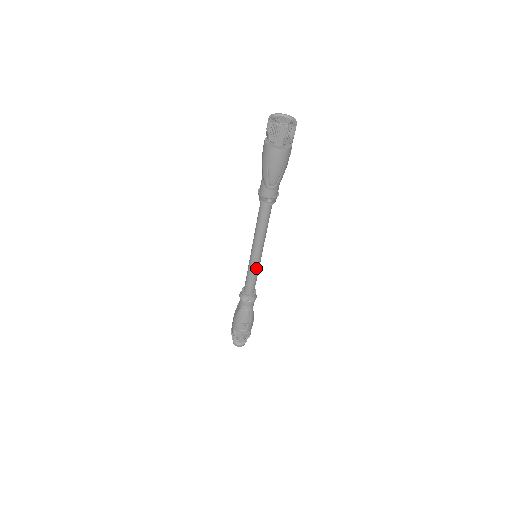
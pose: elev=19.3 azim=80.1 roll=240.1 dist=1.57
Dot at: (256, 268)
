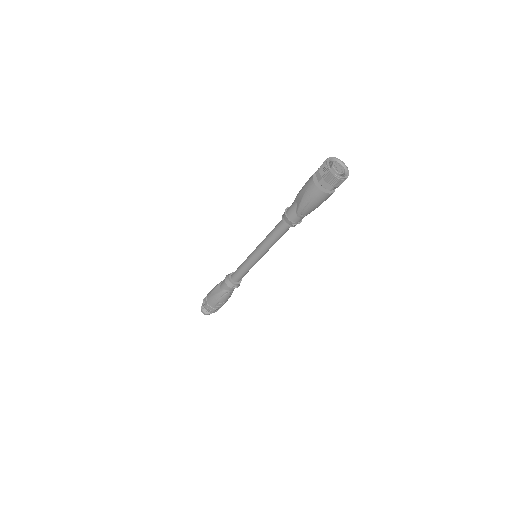
Dot at: occluded
